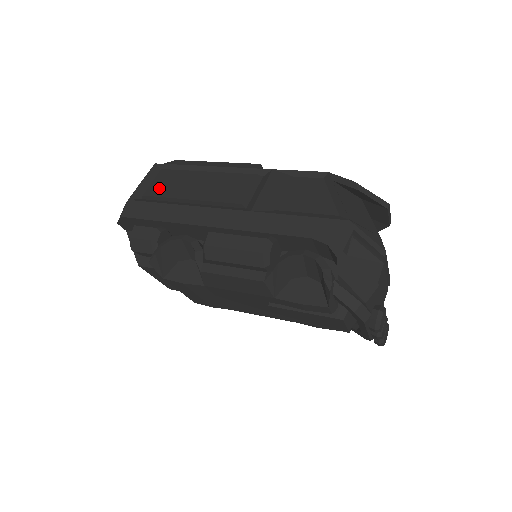
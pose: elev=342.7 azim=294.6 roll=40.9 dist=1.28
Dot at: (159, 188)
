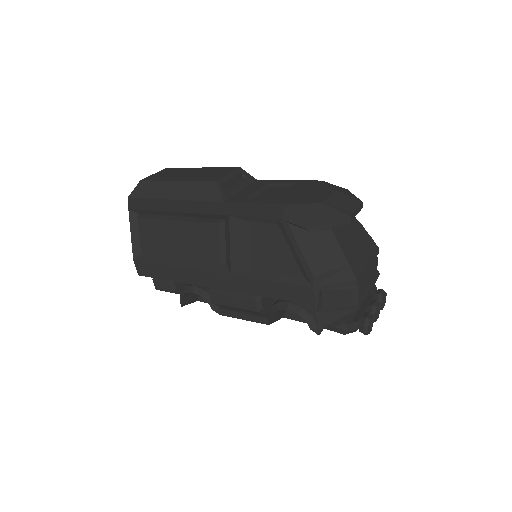
Dot at: (148, 244)
